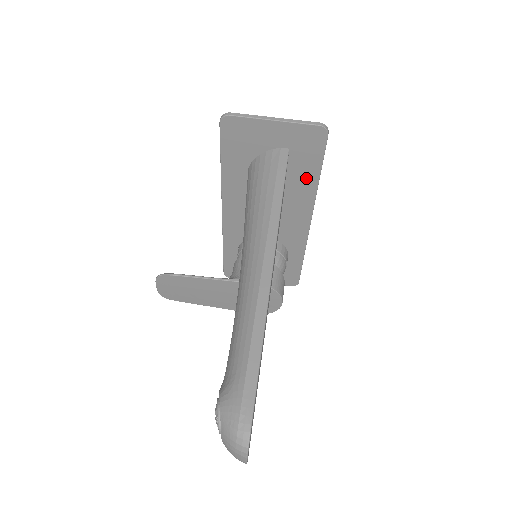
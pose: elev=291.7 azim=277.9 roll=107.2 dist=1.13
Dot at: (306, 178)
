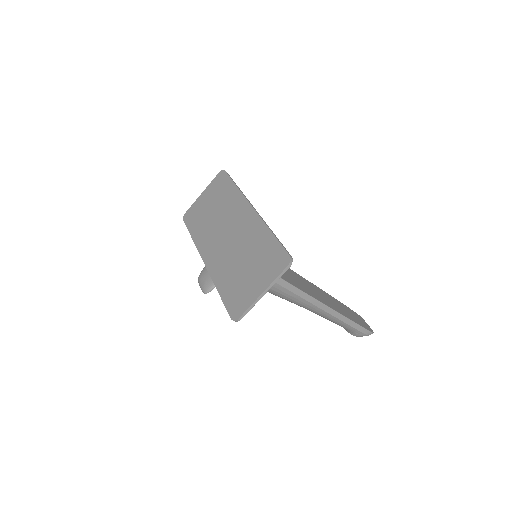
Dot at: occluded
